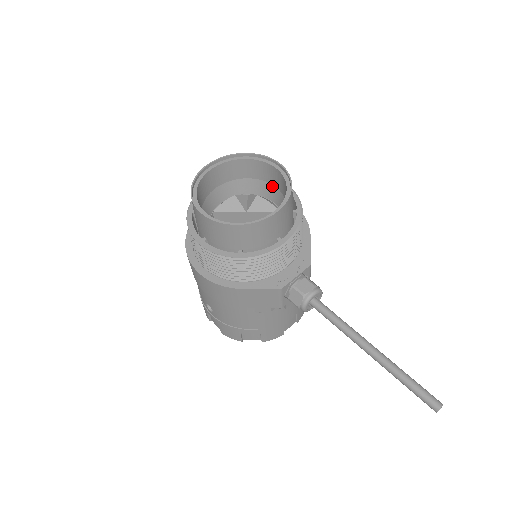
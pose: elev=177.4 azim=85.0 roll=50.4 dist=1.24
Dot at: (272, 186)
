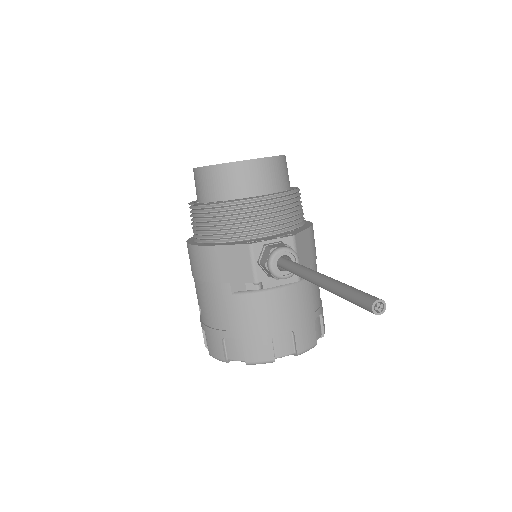
Dot at: occluded
